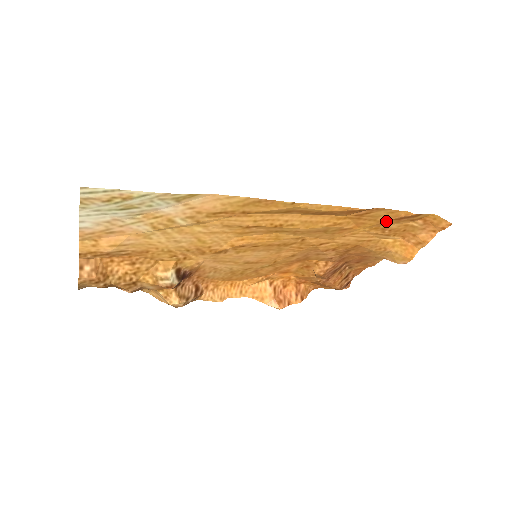
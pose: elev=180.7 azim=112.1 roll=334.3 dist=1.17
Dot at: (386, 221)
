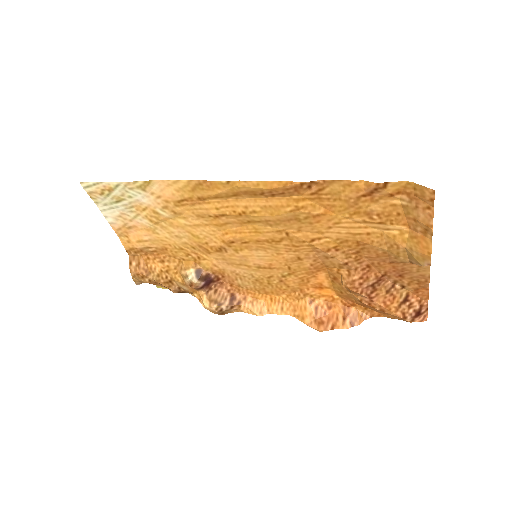
Dot at: (356, 200)
